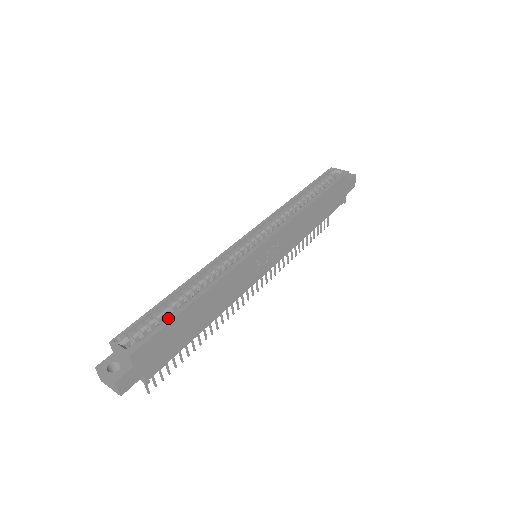
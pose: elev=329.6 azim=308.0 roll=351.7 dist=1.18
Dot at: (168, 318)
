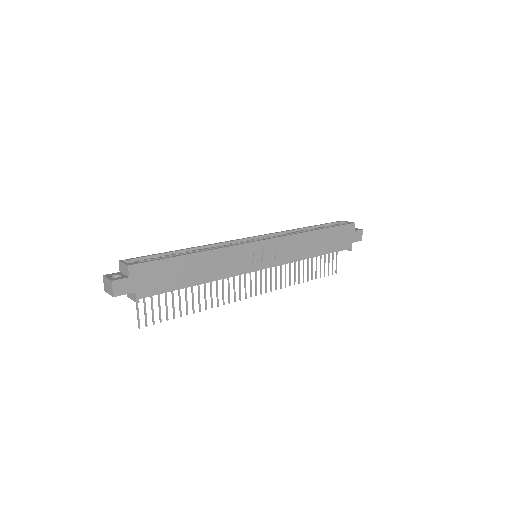
Dot at: (167, 259)
